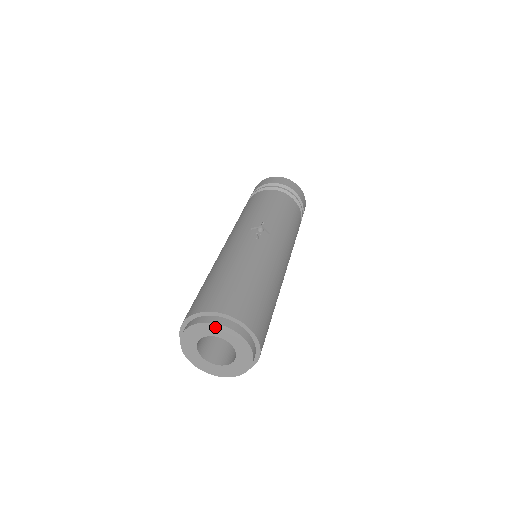
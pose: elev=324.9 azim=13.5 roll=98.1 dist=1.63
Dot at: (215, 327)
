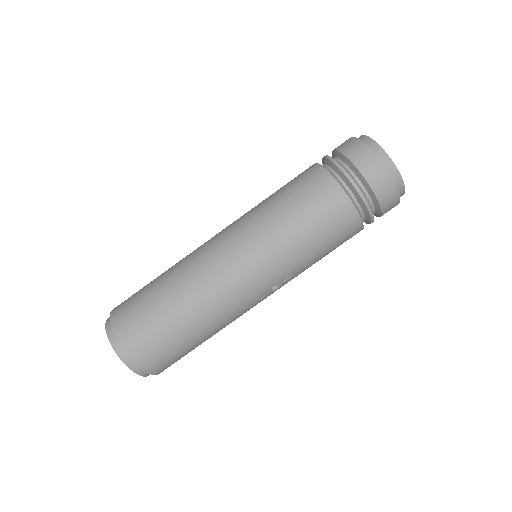
Dot at: occluded
